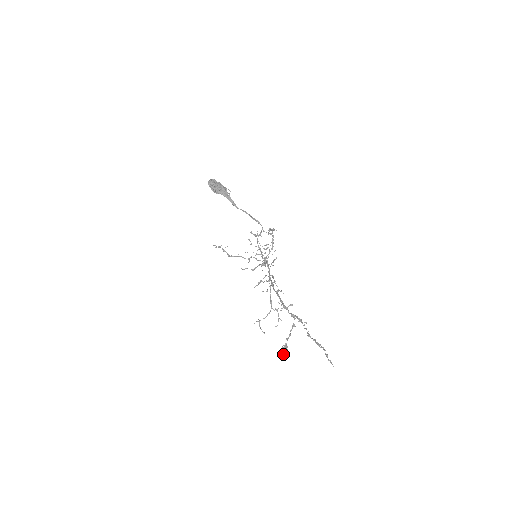
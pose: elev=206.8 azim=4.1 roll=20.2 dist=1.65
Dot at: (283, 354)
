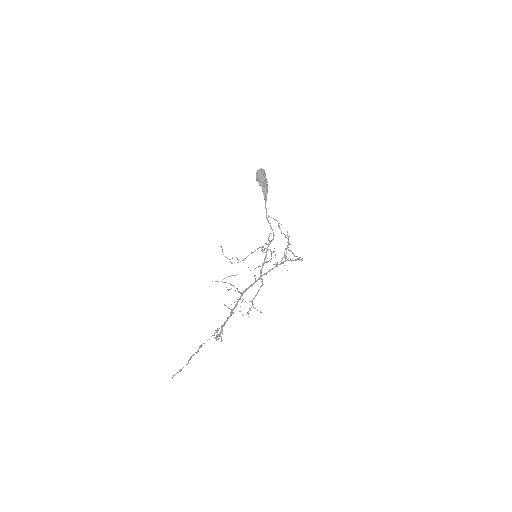
Dot at: (217, 337)
